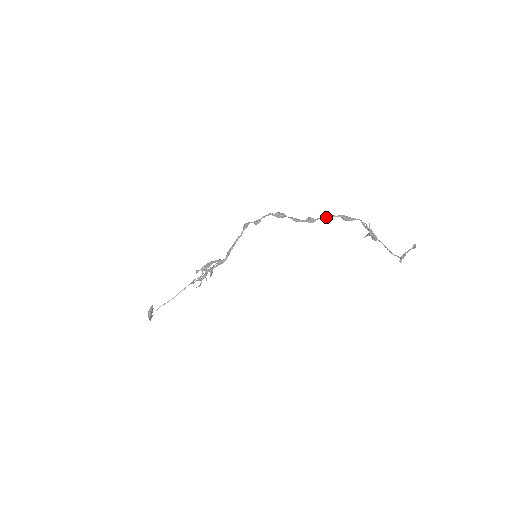
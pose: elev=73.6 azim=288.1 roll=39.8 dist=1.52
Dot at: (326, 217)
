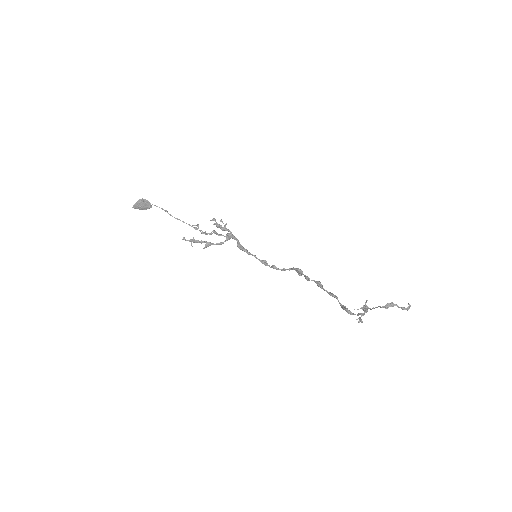
Dot at: (332, 293)
